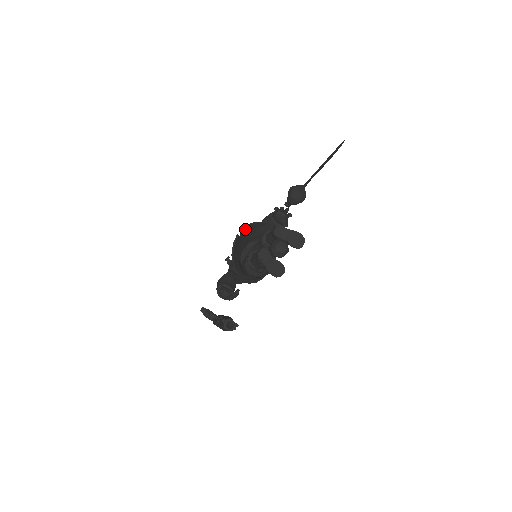
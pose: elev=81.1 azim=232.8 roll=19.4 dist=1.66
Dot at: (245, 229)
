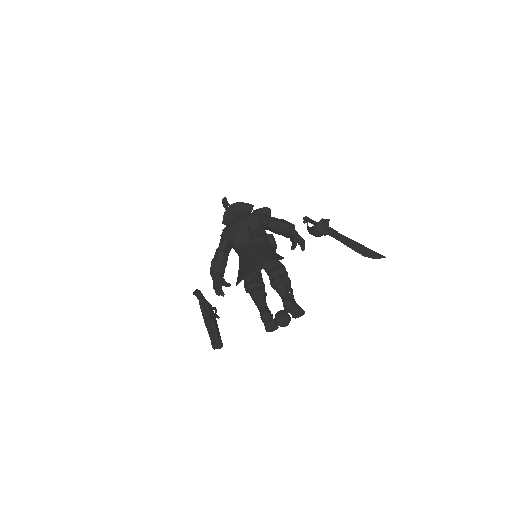
Dot at: (261, 266)
